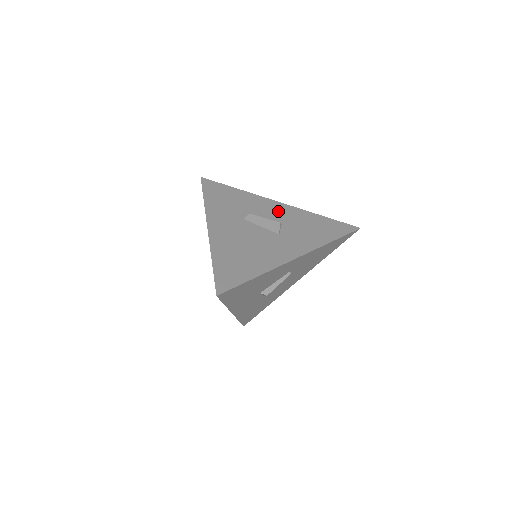
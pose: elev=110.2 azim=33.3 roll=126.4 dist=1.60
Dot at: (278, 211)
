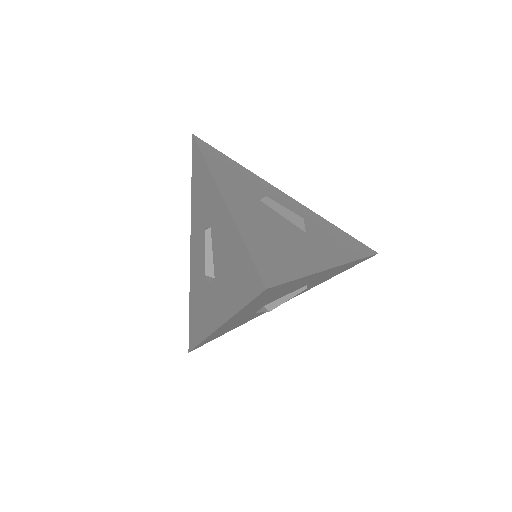
Dot at: (293, 206)
